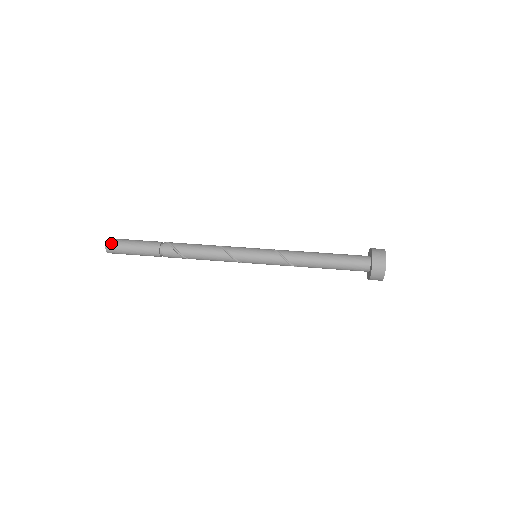
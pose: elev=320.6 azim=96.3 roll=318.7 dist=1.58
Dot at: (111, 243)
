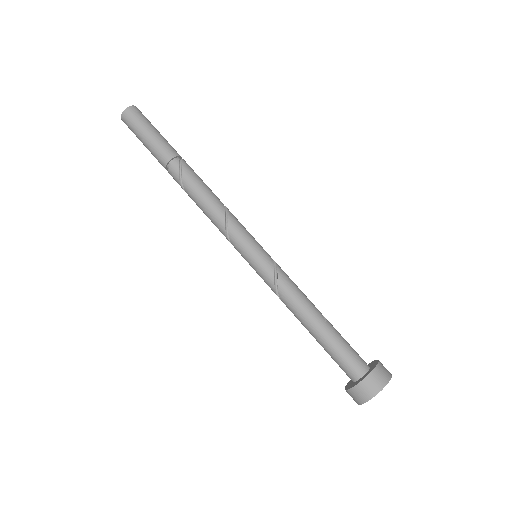
Dot at: (128, 116)
